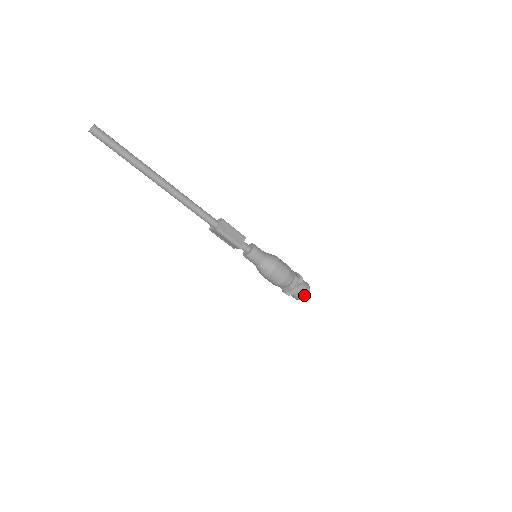
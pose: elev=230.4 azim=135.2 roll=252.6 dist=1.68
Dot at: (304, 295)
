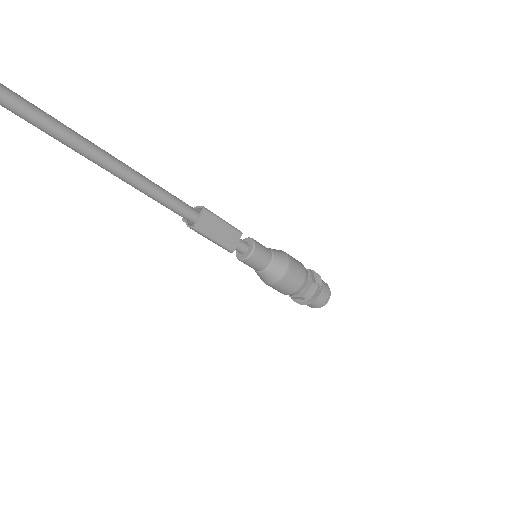
Dot at: (320, 305)
